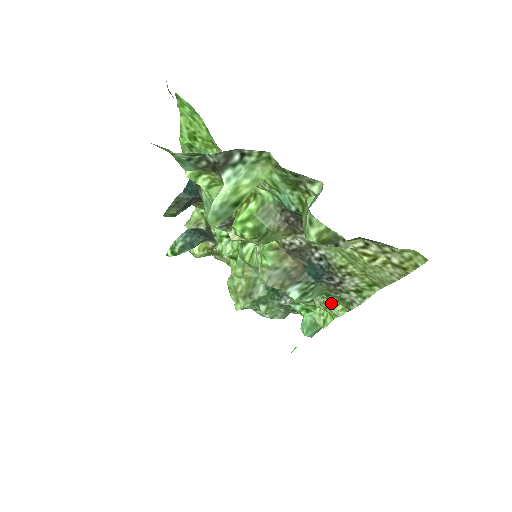
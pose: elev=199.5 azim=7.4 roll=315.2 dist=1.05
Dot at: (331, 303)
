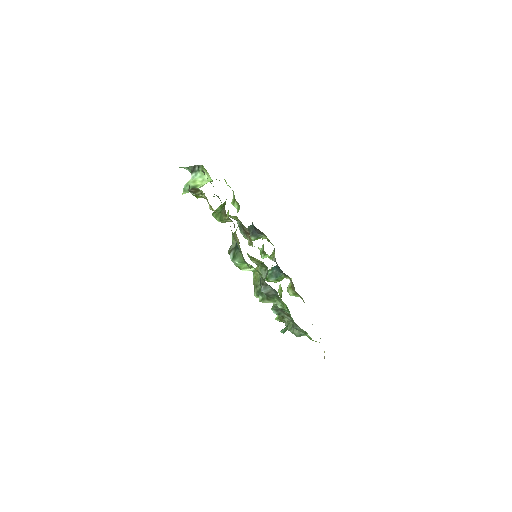
Dot at: occluded
